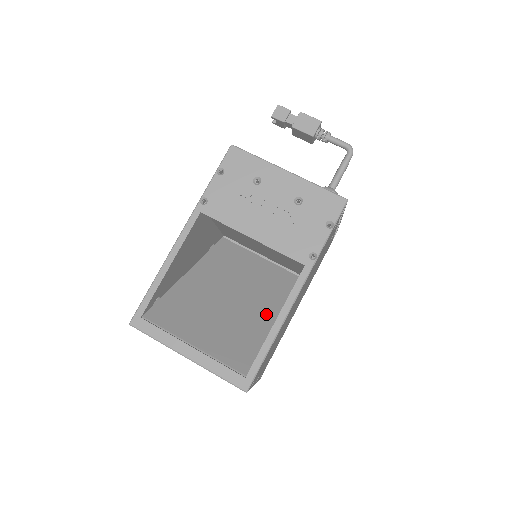
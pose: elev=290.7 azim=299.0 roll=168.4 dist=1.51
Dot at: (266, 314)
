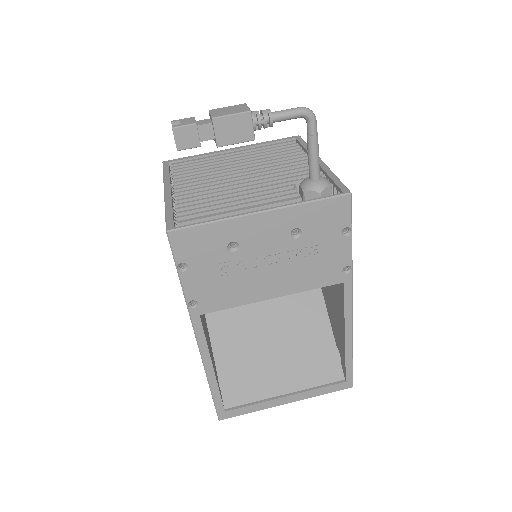
Dot at: (307, 297)
